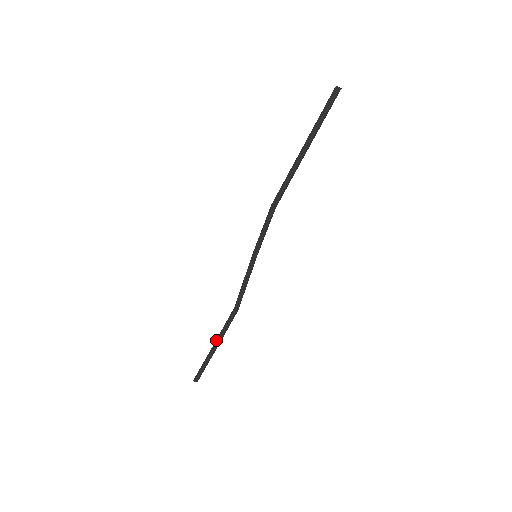
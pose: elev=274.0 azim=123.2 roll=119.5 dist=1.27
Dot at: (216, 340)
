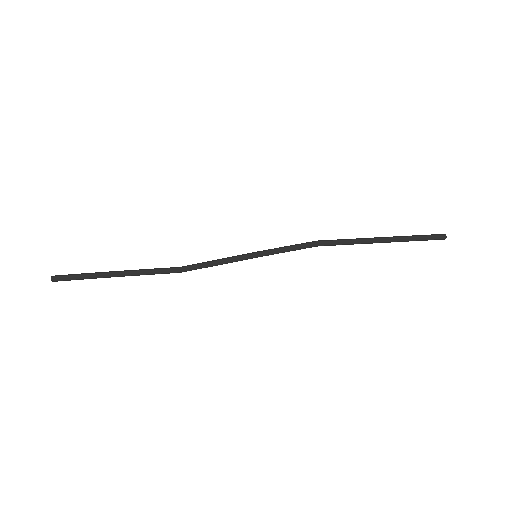
Dot at: (126, 271)
